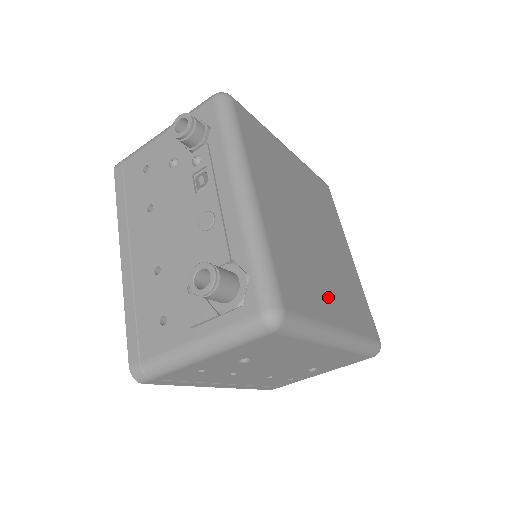
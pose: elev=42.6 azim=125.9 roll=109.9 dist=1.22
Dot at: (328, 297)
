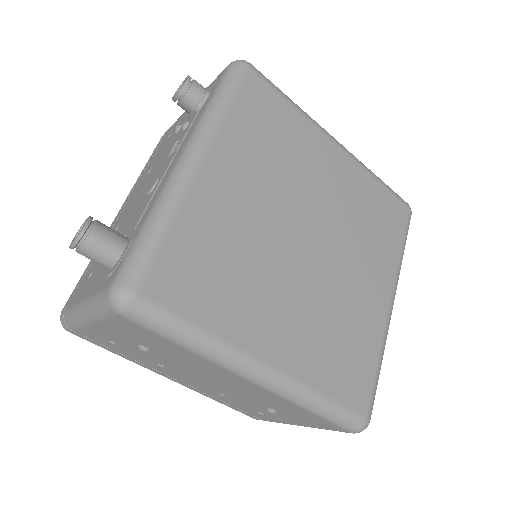
Dot at: (267, 319)
